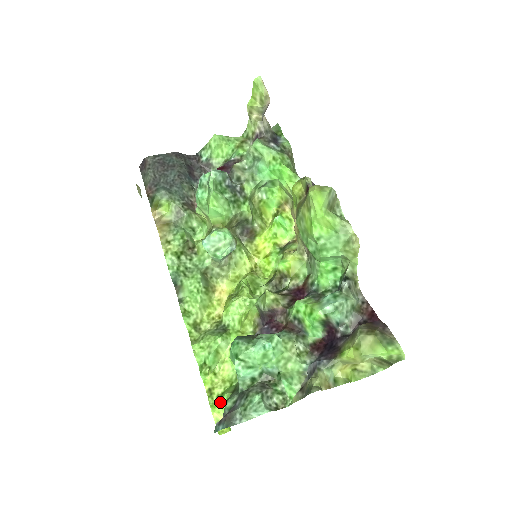
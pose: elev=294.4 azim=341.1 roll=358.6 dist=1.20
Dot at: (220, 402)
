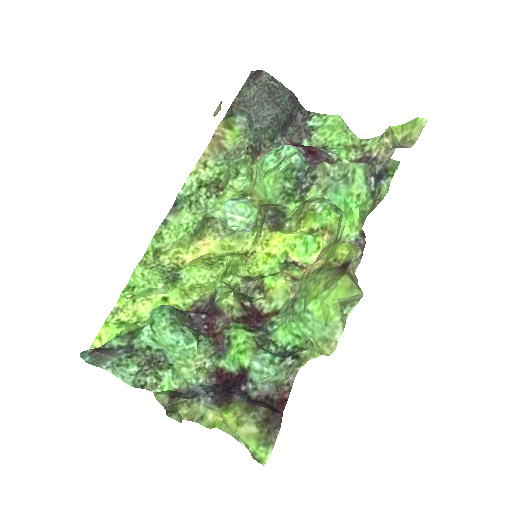
Dot at: (114, 327)
